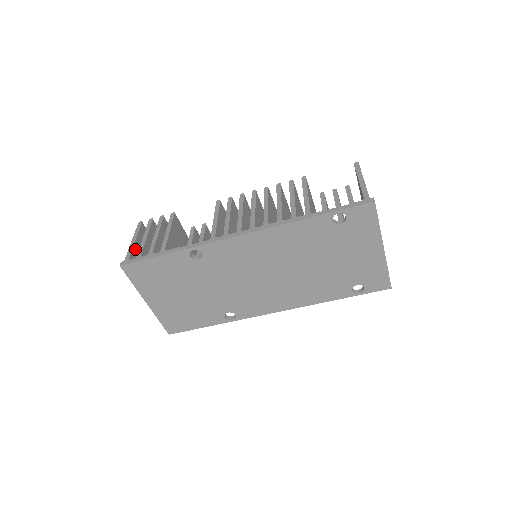
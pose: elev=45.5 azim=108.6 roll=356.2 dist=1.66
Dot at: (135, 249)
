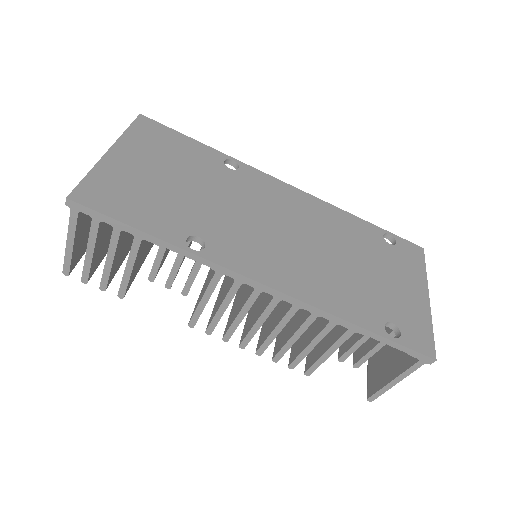
Dot at: occluded
